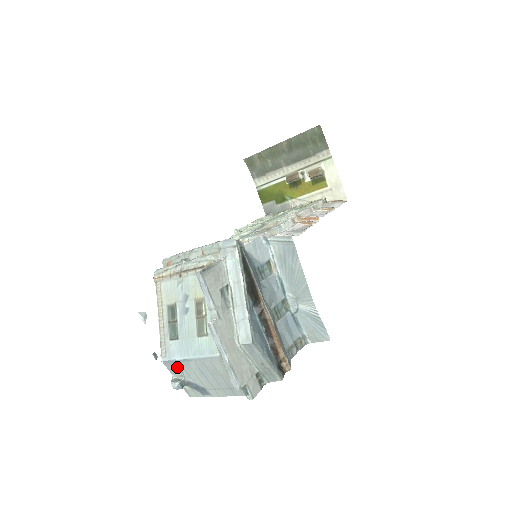
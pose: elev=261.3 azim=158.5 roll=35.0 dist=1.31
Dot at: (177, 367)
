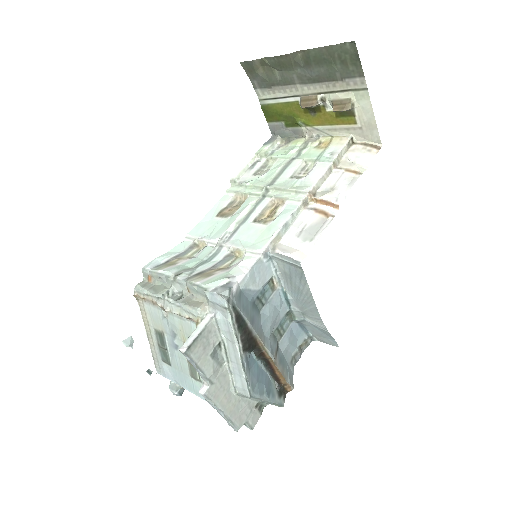
Dot at: occluded
